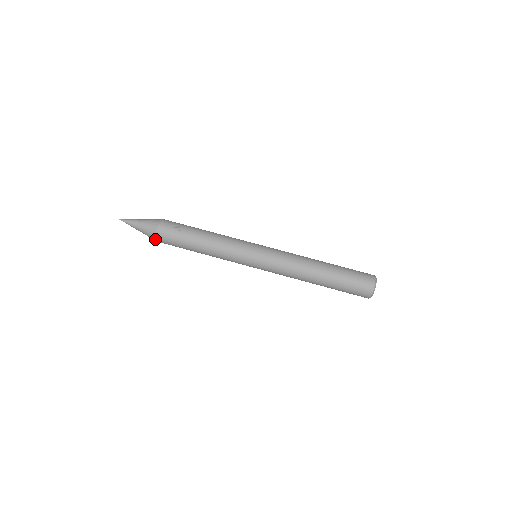
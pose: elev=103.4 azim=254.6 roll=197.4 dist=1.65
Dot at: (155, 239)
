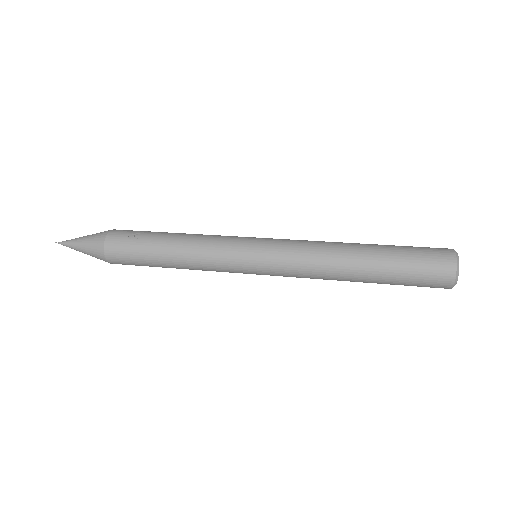
Dot at: (105, 259)
